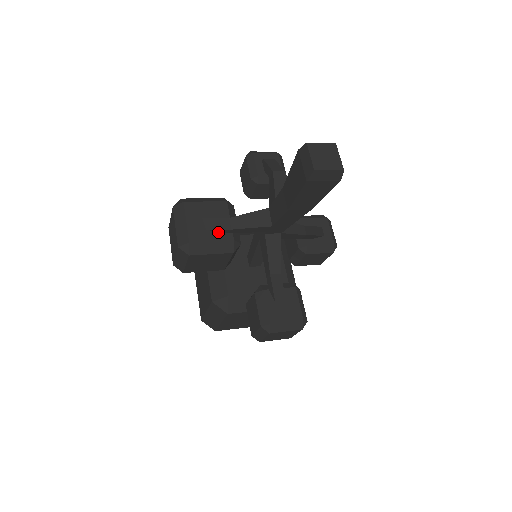
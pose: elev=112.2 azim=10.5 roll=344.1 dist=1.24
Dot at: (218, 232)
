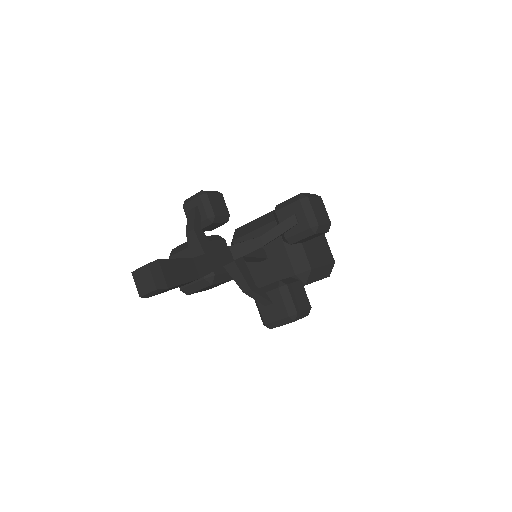
Dot at: occluded
